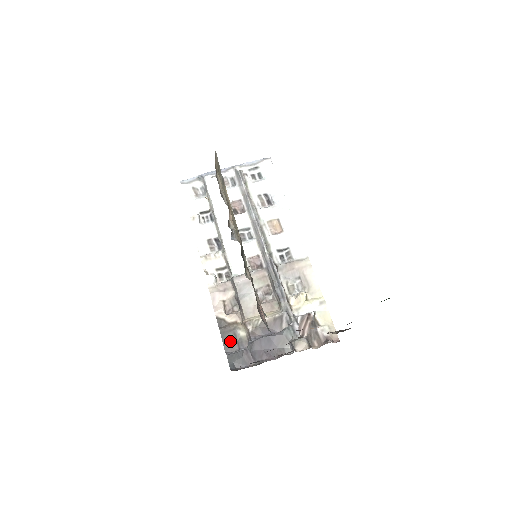
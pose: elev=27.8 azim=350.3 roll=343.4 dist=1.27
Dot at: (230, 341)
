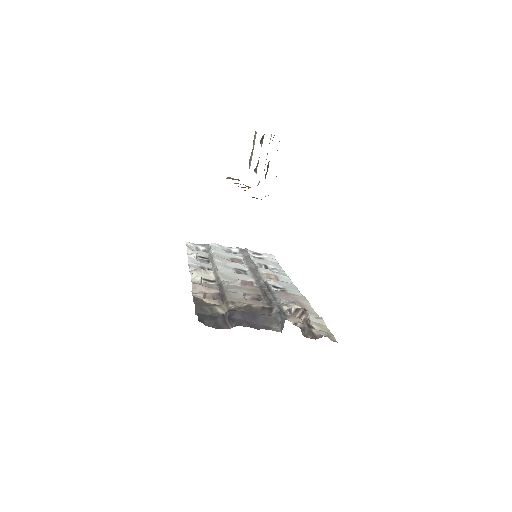
Dot at: (204, 310)
